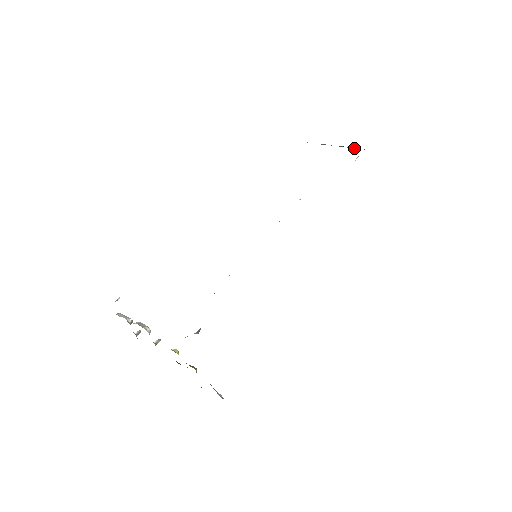
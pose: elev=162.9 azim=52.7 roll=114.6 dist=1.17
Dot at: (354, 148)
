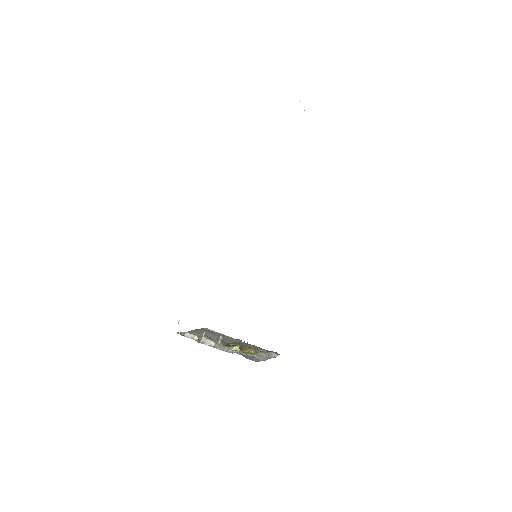
Dot at: occluded
